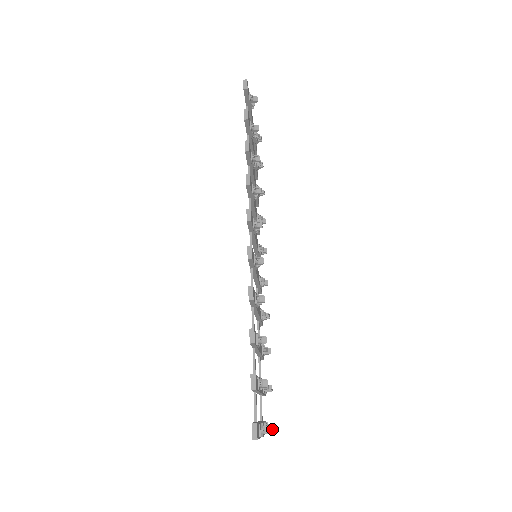
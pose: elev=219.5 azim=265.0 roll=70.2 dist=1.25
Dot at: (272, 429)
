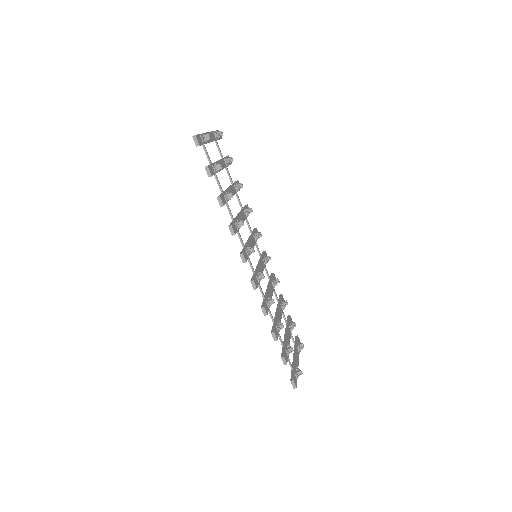
Dot at: (303, 347)
